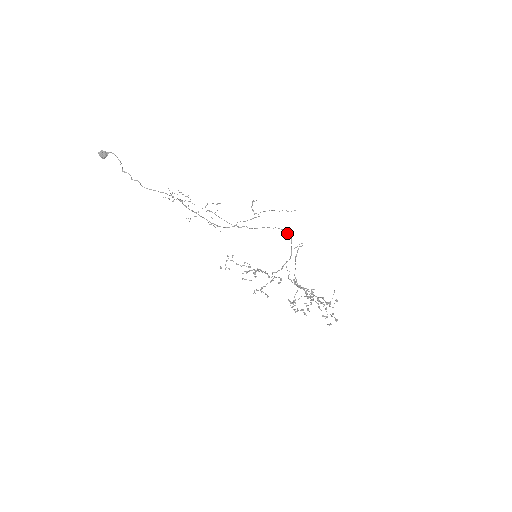
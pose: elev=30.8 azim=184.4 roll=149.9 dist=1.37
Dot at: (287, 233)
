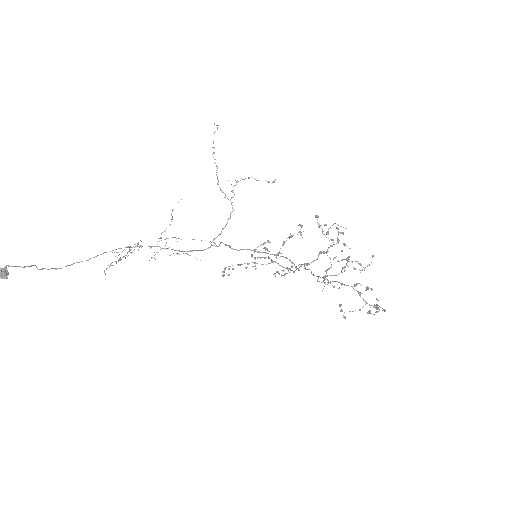
Dot at: (280, 256)
